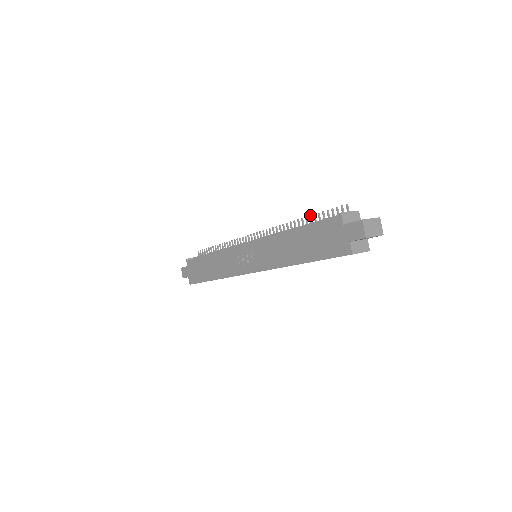
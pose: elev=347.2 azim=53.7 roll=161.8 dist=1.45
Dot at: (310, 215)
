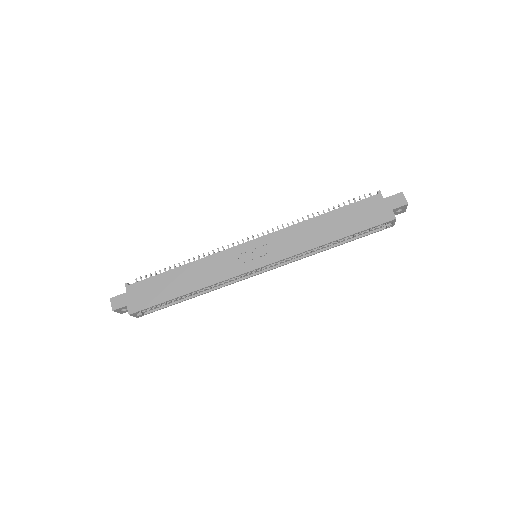
Dot at: occluded
